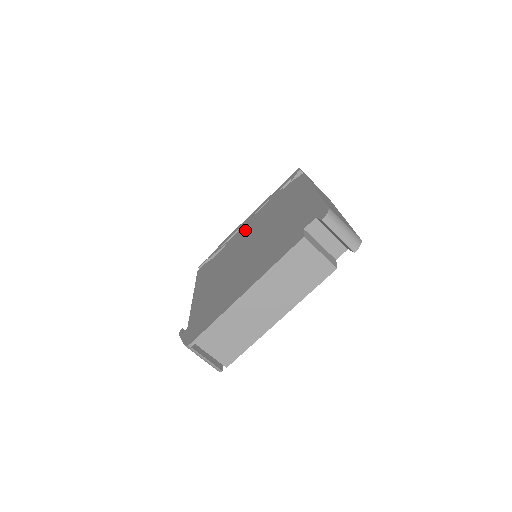
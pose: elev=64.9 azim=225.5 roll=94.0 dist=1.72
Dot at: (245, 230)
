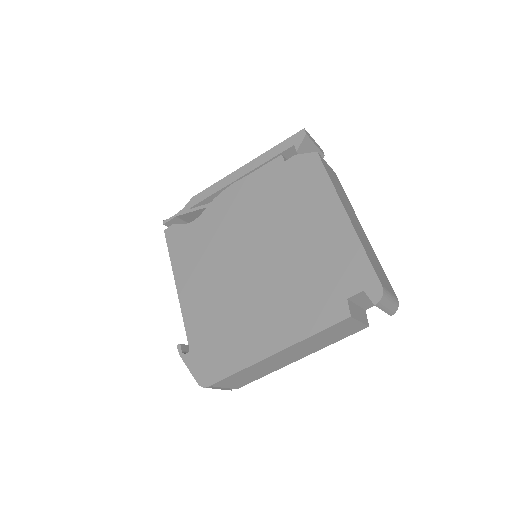
Dot at: (234, 206)
